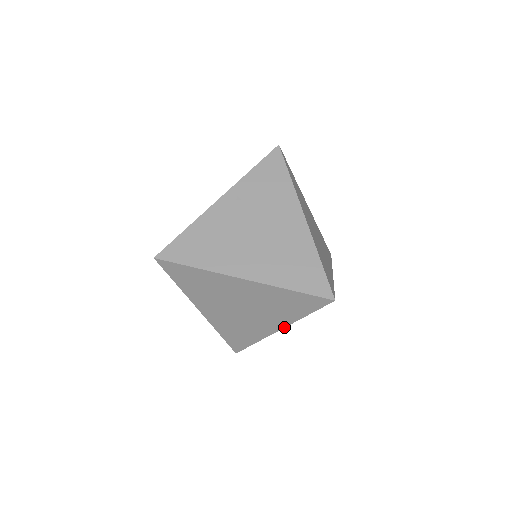
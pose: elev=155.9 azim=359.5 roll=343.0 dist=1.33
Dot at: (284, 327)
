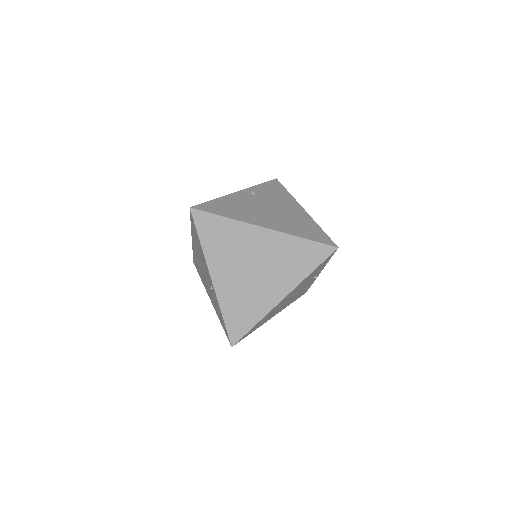
Dot at: (289, 293)
